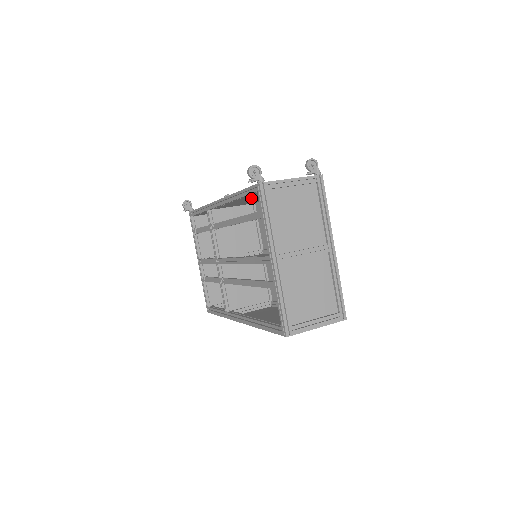
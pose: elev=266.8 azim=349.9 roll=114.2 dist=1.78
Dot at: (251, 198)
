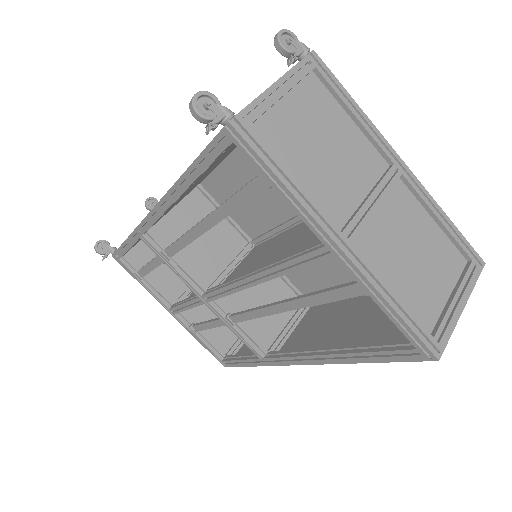
Dot at: (205, 173)
